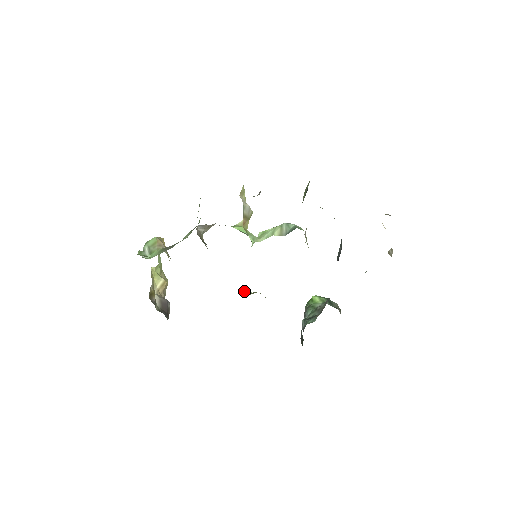
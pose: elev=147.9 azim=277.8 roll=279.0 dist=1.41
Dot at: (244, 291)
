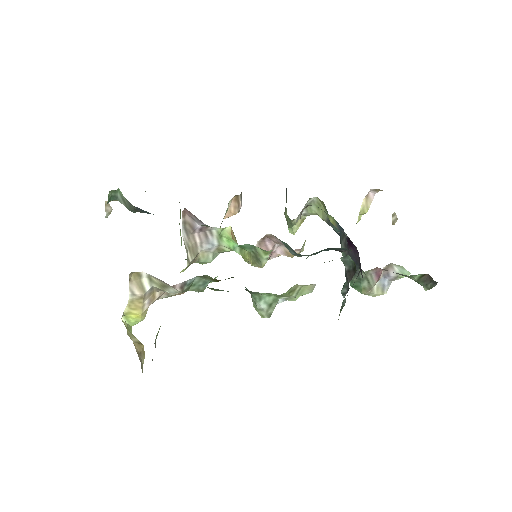
Dot at: occluded
